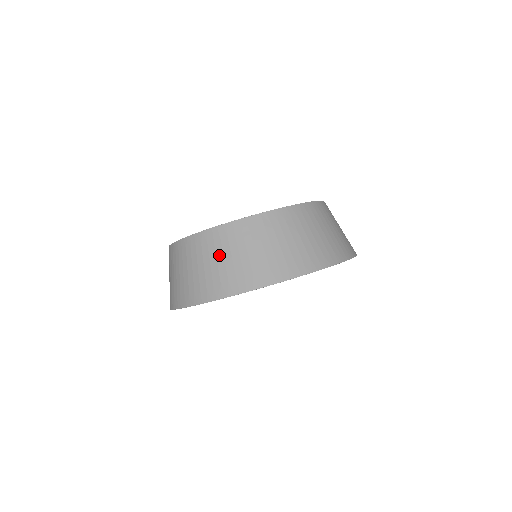
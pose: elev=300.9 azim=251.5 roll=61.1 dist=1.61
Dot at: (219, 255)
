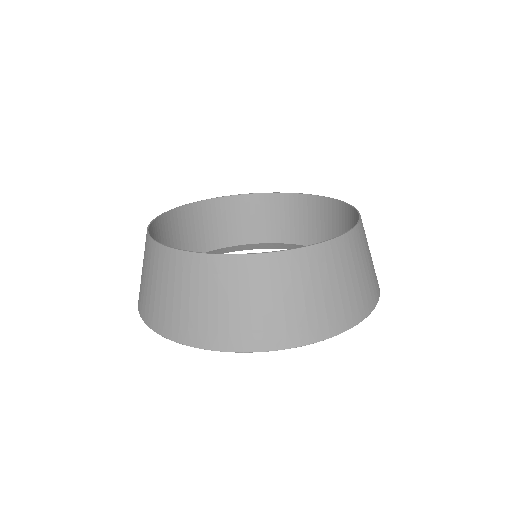
Dot at: (202, 293)
